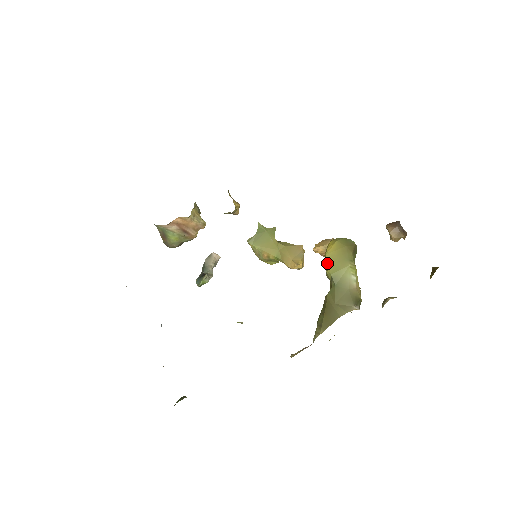
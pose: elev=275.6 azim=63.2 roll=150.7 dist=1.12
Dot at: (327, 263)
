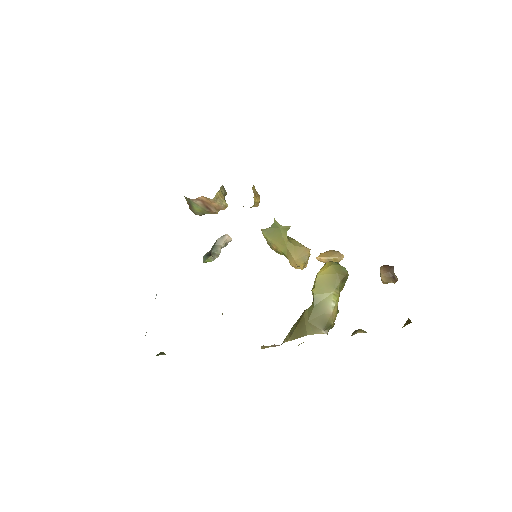
Dot at: (315, 283)
